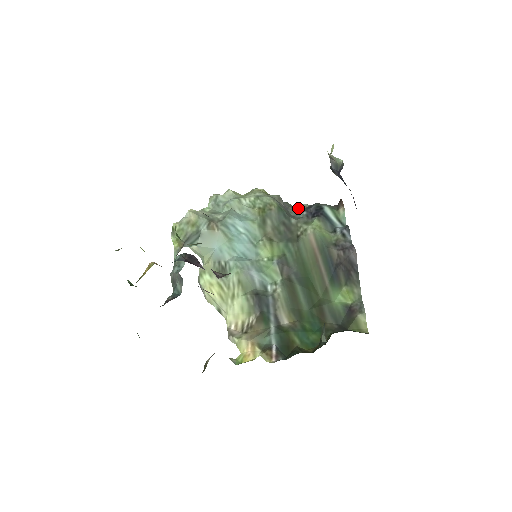
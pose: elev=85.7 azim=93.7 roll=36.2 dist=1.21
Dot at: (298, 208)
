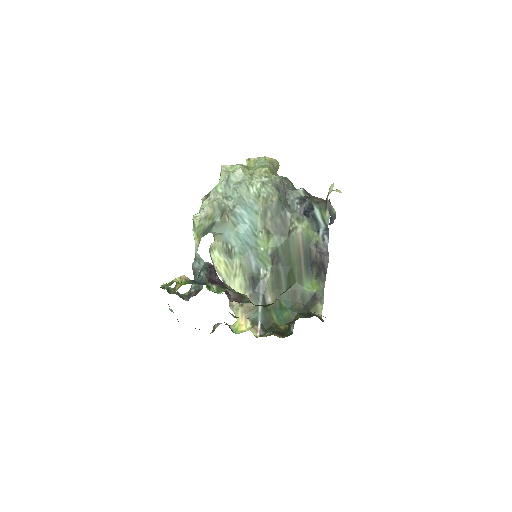
Dot at: (294, 195)
